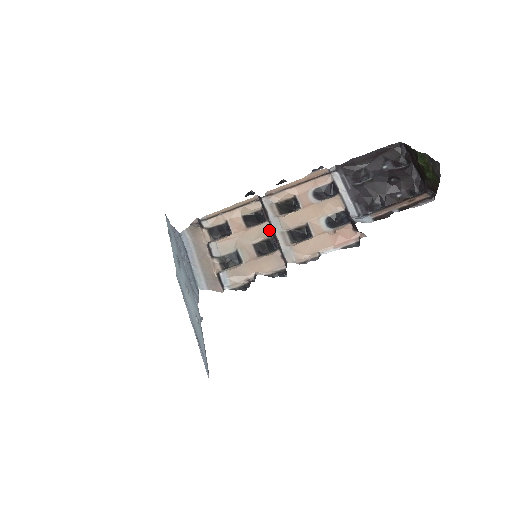
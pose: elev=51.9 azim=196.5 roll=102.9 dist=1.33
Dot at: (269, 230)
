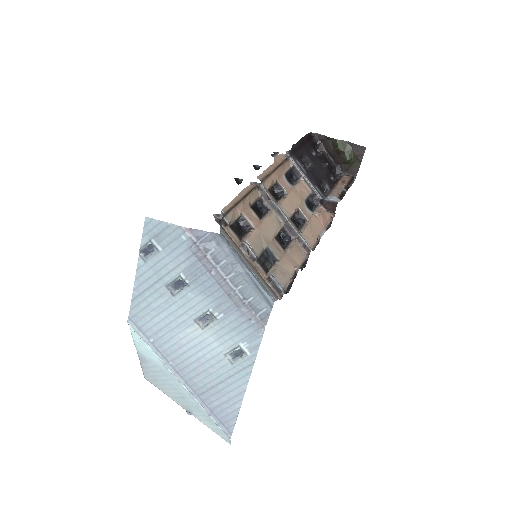
Dot at: (279, 219)
